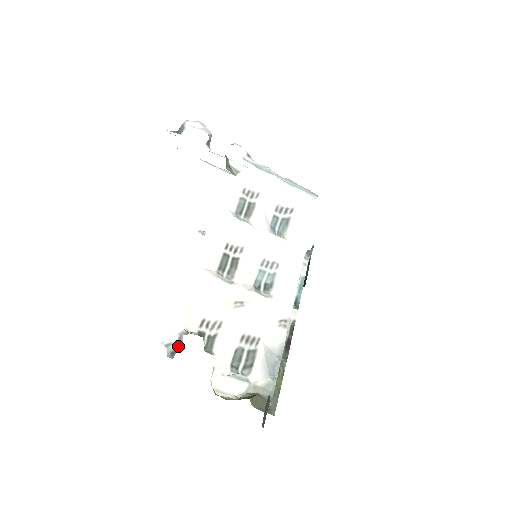
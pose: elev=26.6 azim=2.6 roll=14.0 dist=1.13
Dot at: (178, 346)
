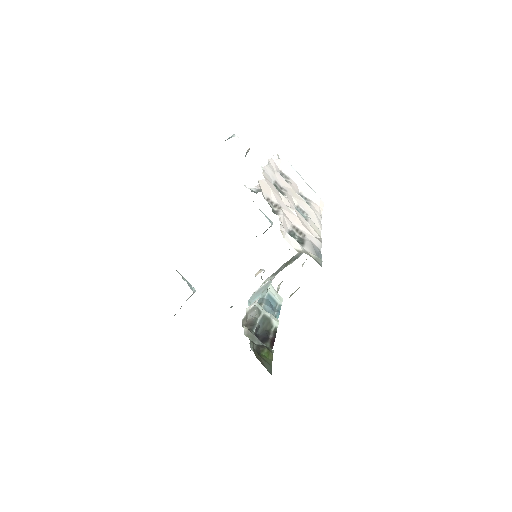
Dot at: (259, 191)
